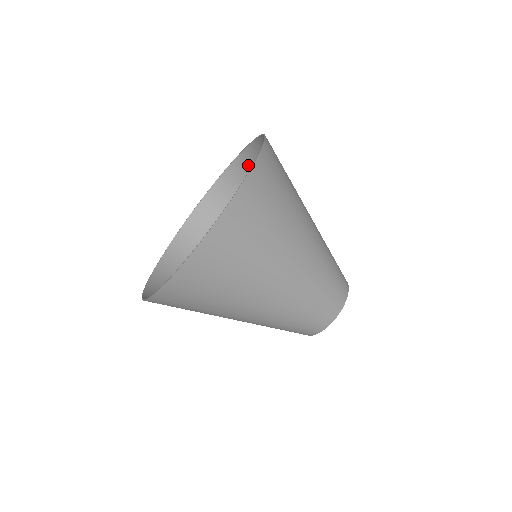
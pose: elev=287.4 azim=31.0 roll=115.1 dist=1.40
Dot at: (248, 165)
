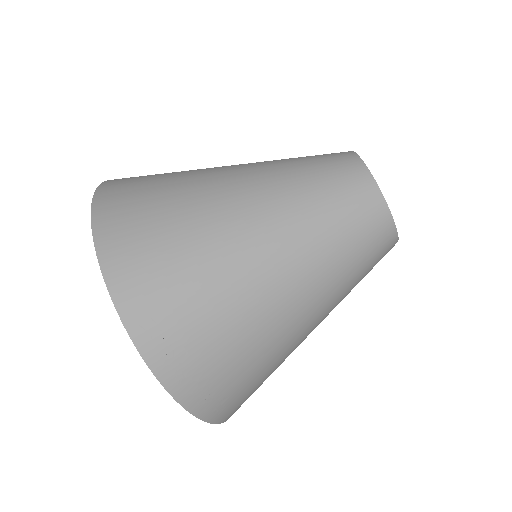
Dot at: occluded
